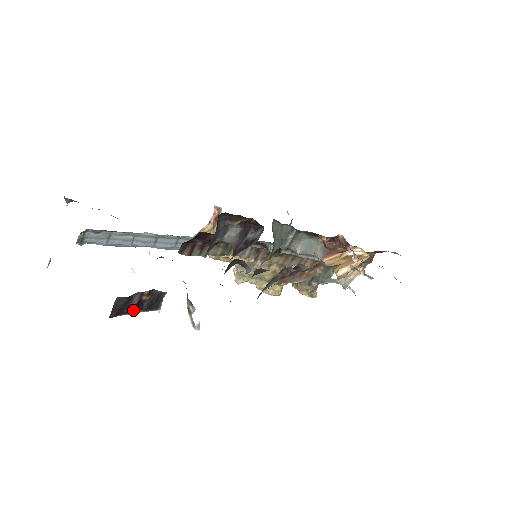
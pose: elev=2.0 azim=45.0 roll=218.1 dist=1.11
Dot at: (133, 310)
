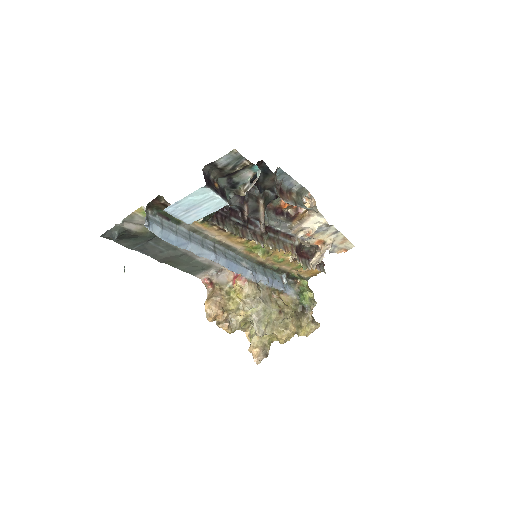
Dot at: (215, 189)
